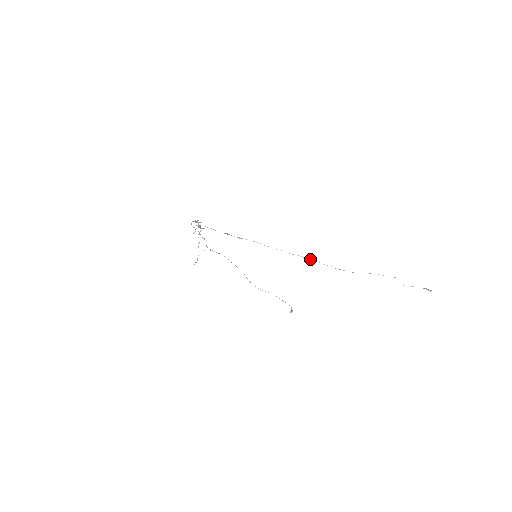
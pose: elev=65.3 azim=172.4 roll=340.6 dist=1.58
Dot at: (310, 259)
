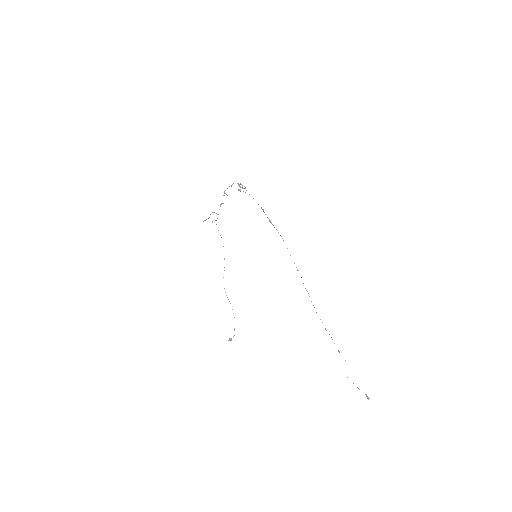
Dot at: occluded
